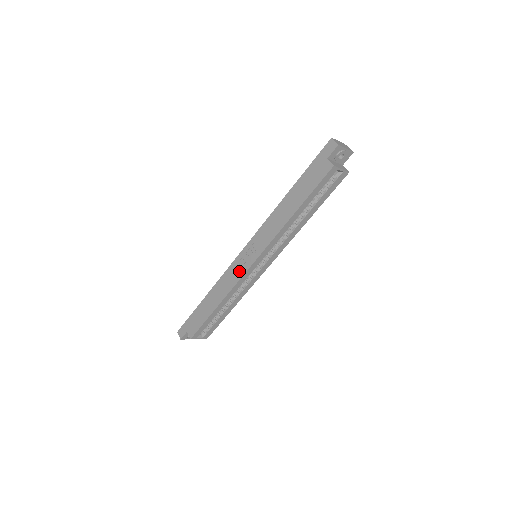
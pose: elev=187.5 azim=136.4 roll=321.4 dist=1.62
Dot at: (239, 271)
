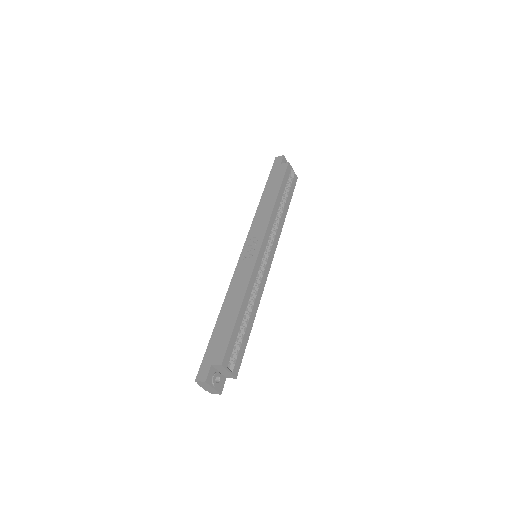
Dot at: (249, 263)
